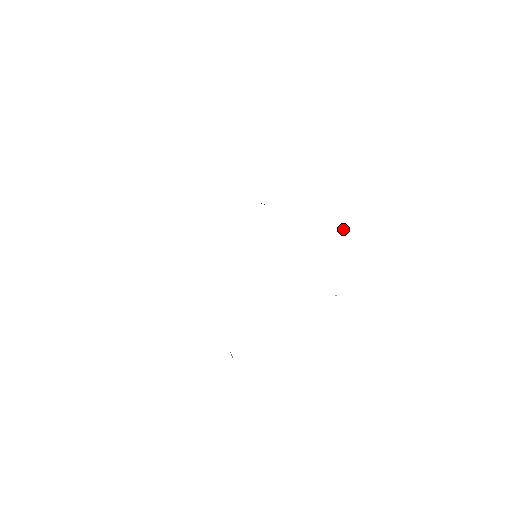
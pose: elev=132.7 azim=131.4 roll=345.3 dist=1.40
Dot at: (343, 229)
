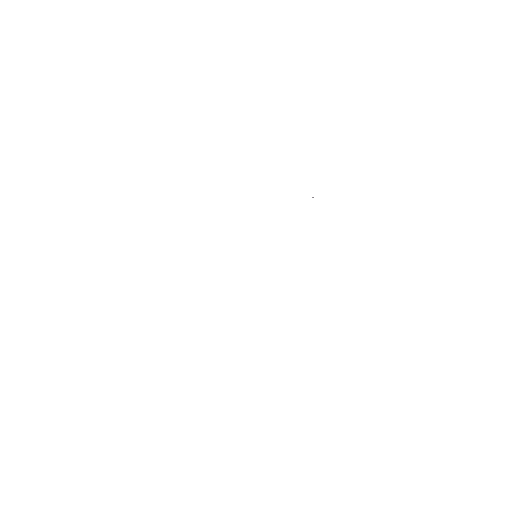
Dot at: occluded
